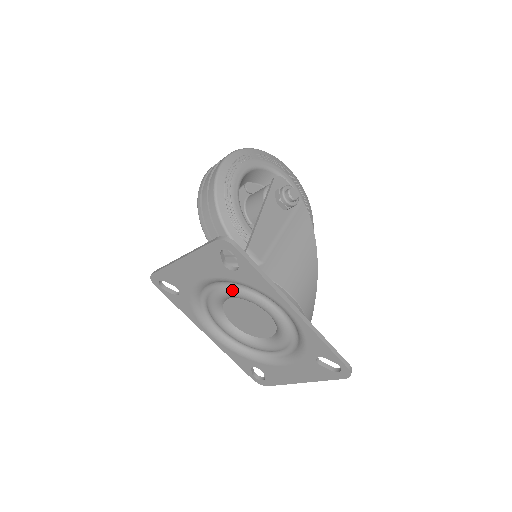
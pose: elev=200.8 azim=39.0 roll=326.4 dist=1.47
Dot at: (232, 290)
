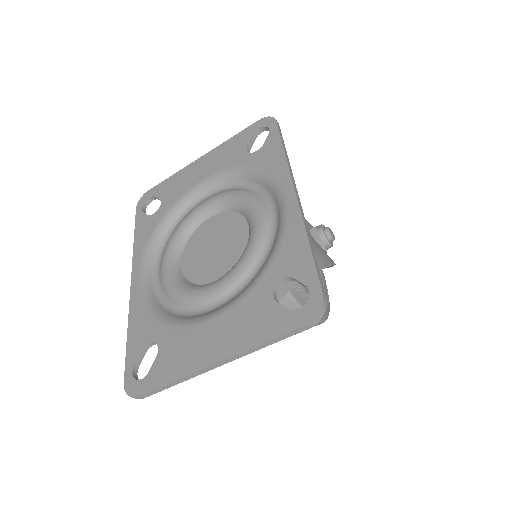
Dot at: (228, 191)
